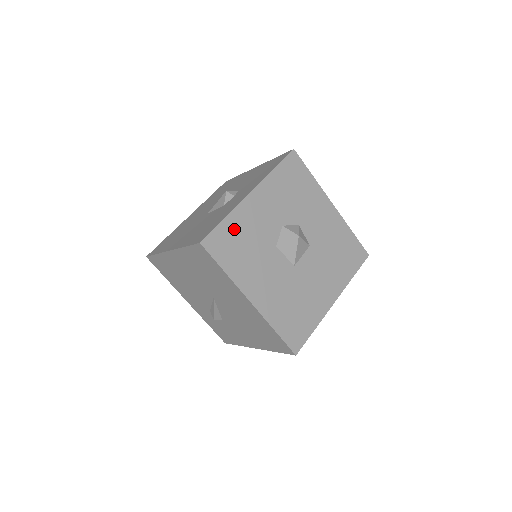
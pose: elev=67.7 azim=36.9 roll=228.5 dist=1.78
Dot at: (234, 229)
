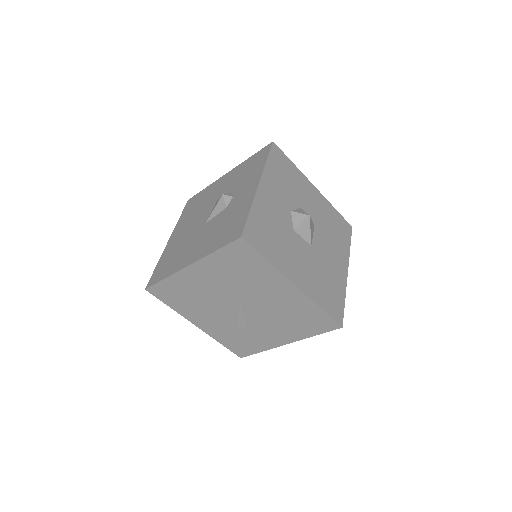
Dot at: (260, 220)
